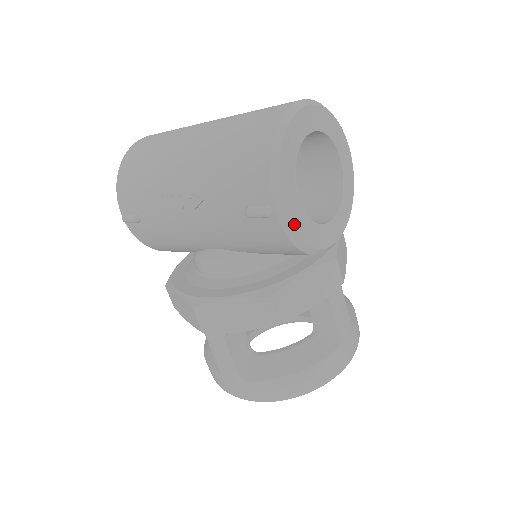
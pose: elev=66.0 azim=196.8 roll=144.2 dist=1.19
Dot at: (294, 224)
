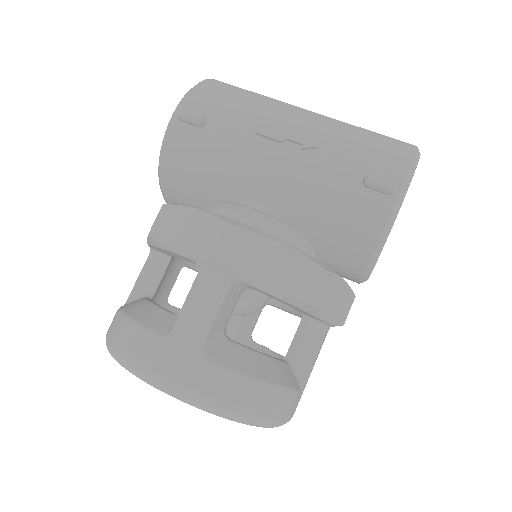
Dot at: (395, 219)
